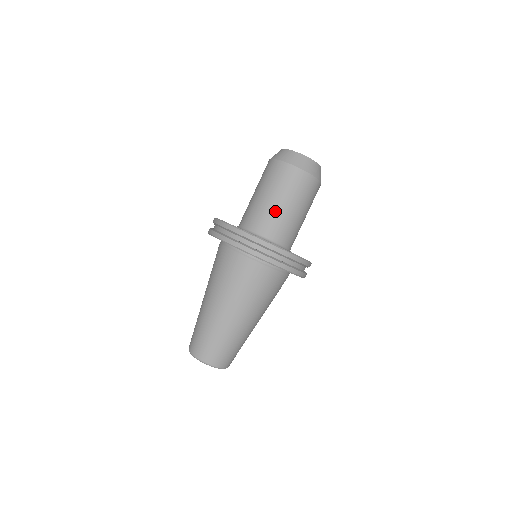
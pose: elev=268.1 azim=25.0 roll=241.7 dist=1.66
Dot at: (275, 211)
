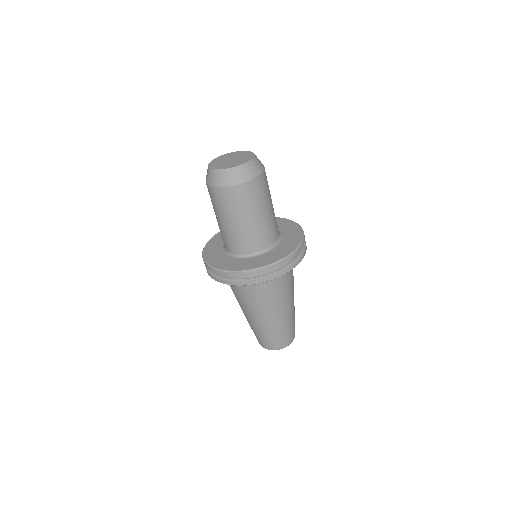
Dot at: (254, 228)
